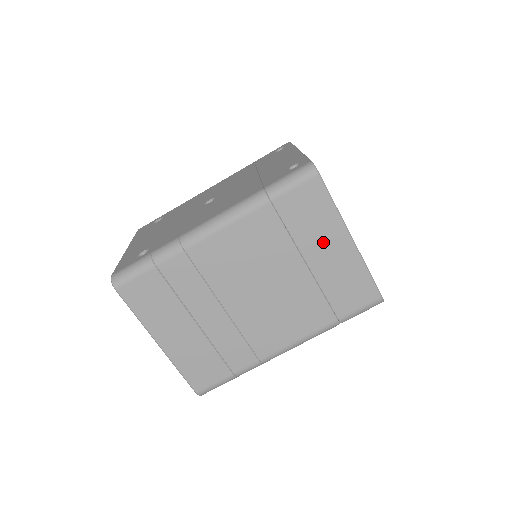
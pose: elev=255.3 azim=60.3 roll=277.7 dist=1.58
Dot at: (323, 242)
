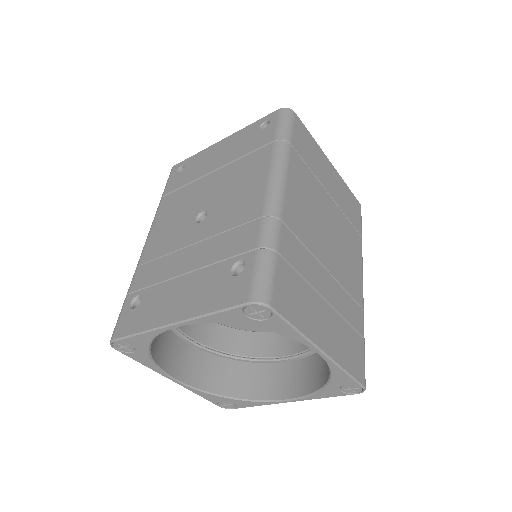
Dot at: (324, 171)
